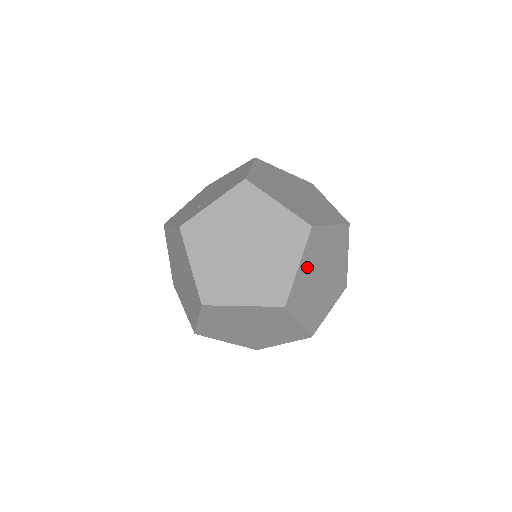
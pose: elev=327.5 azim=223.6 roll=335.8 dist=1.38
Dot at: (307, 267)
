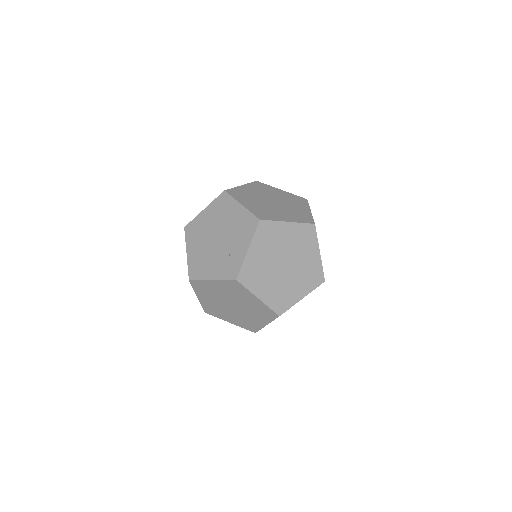
Dot at: occluded
